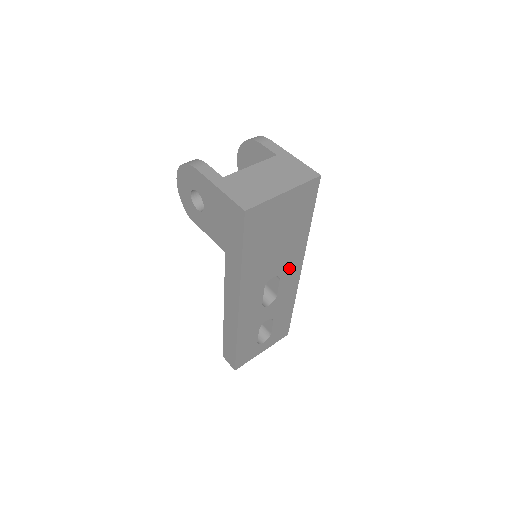
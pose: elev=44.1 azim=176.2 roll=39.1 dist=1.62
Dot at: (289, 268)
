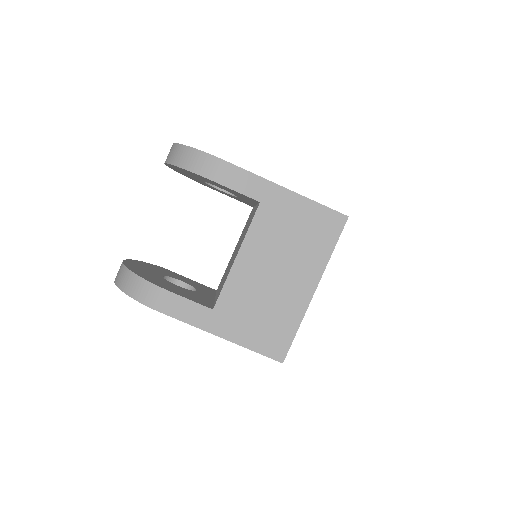
Dot at: occluded
